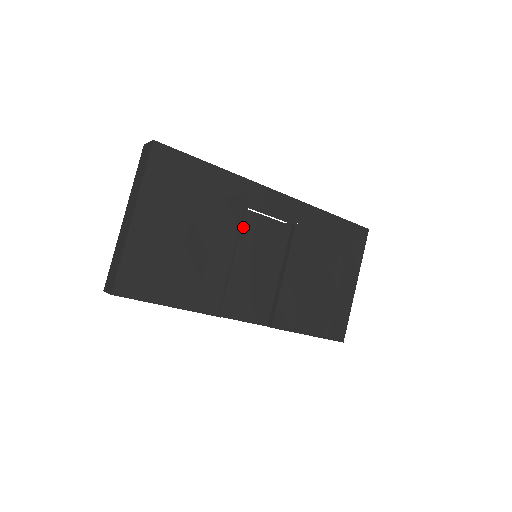
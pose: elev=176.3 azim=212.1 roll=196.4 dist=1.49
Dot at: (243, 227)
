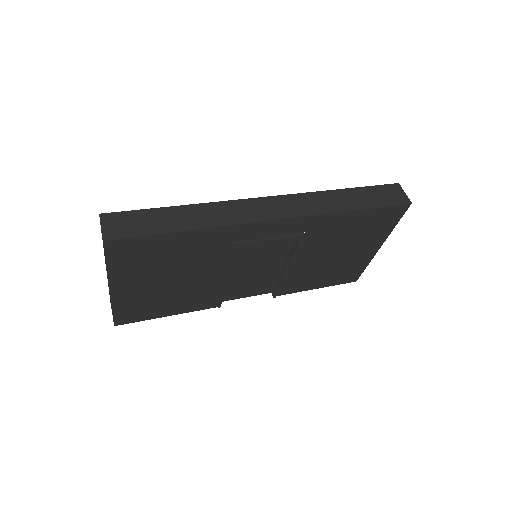
Dot at: (233, 259)
